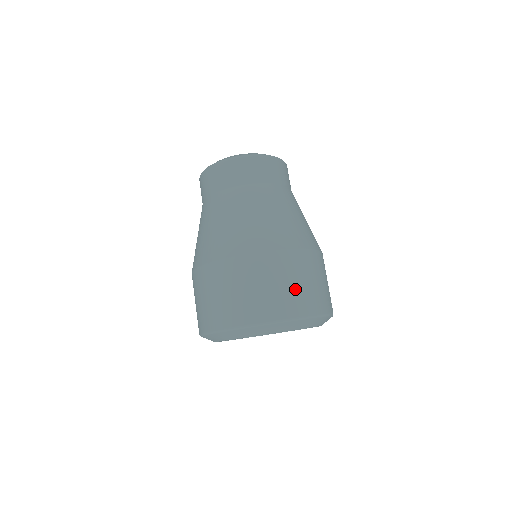
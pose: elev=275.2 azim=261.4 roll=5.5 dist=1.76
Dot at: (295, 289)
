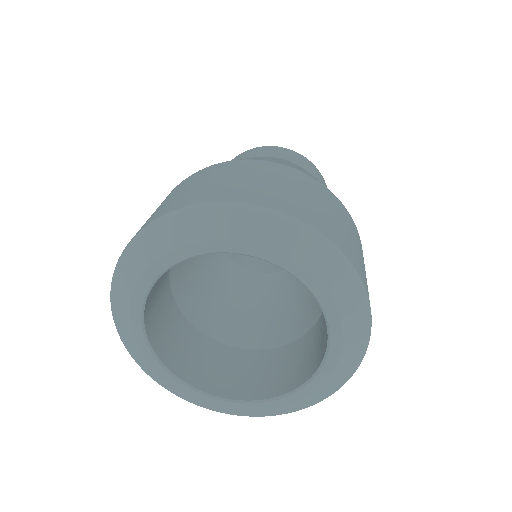
Dot at: (305, 200)
